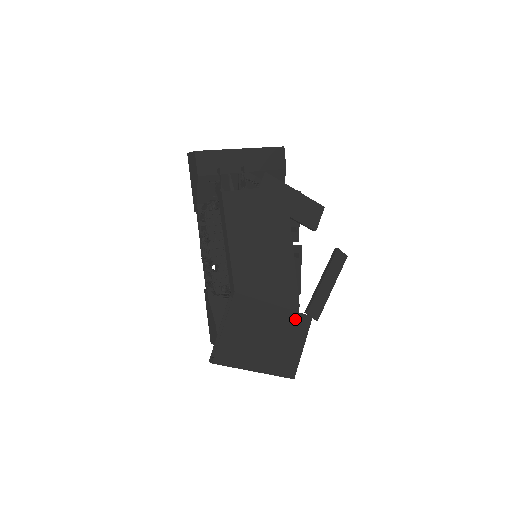
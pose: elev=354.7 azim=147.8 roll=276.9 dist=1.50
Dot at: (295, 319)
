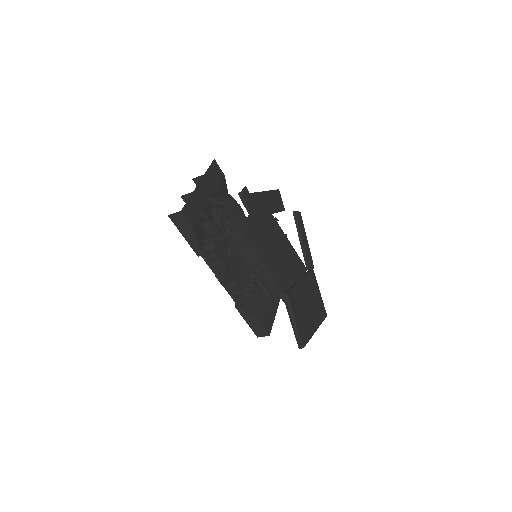
Dot at: (310, 279)
